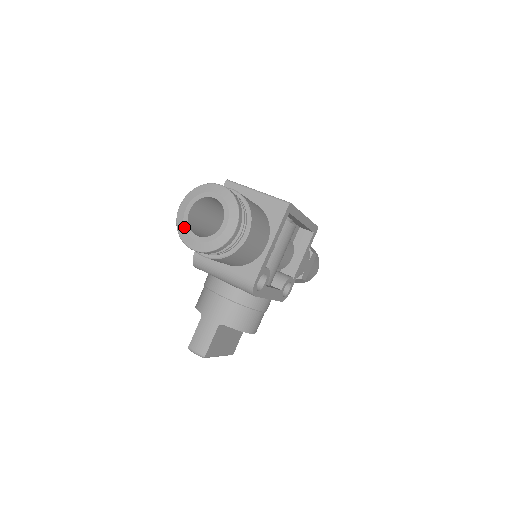
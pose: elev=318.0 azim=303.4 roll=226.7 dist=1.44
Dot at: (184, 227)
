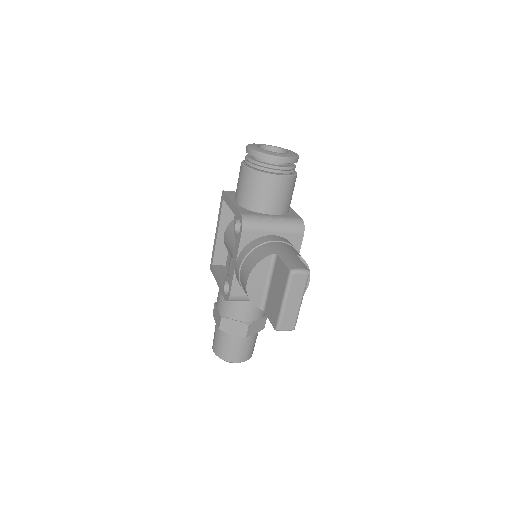
Dot at: (265, 150)
